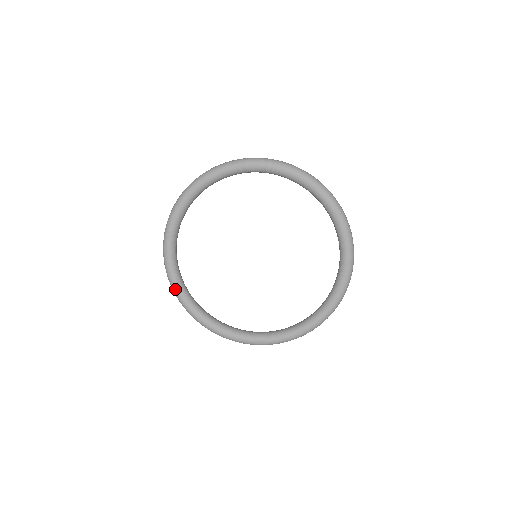
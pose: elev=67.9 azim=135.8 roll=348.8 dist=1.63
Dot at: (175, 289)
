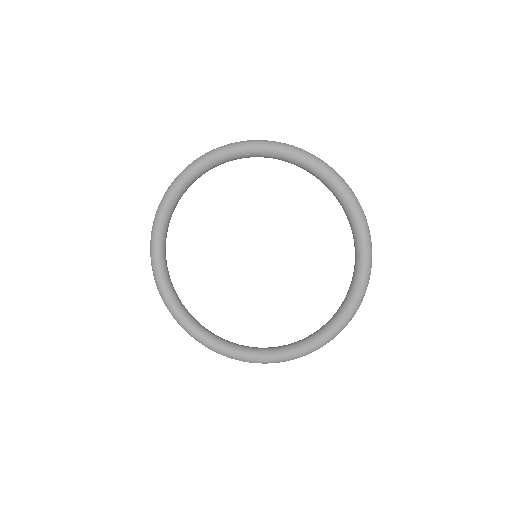
Dot at: (154, 263)
